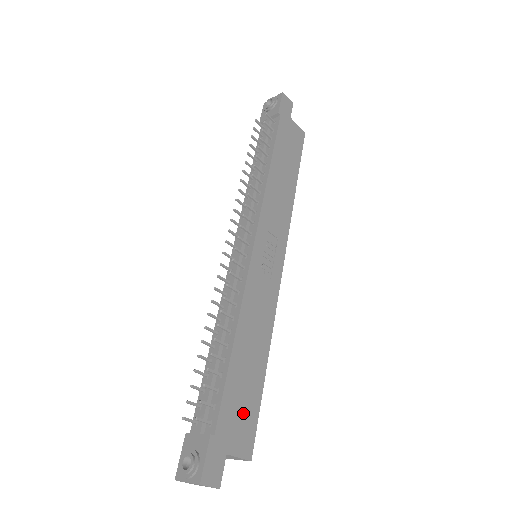
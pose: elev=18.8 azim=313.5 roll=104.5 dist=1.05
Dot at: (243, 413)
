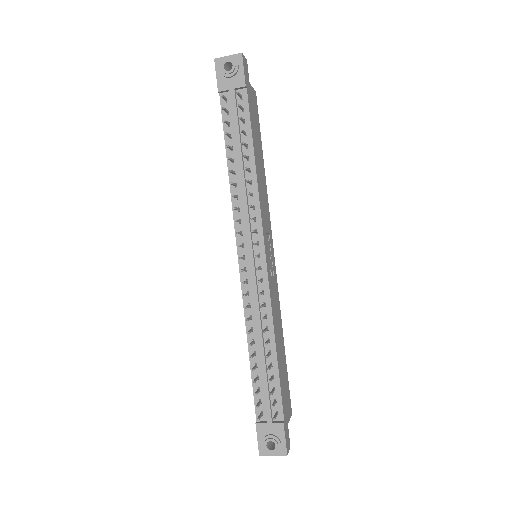
Dot at: (286, 391)
